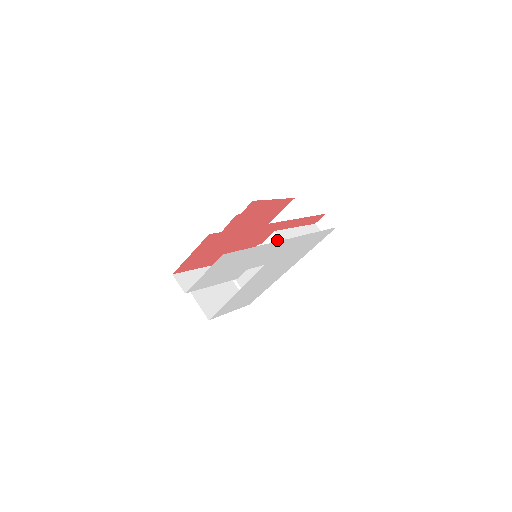
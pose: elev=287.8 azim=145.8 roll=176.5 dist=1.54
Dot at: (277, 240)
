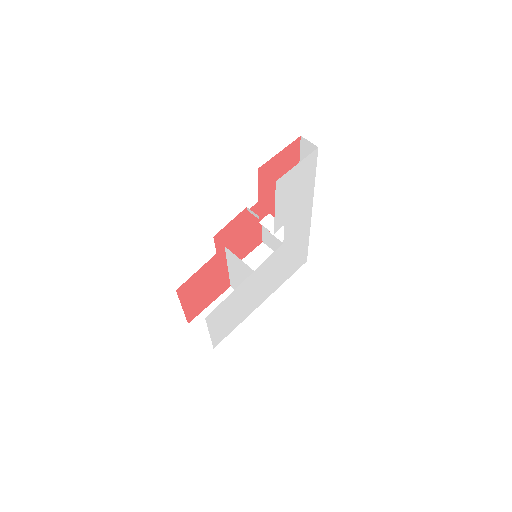
Dot at: occluded
